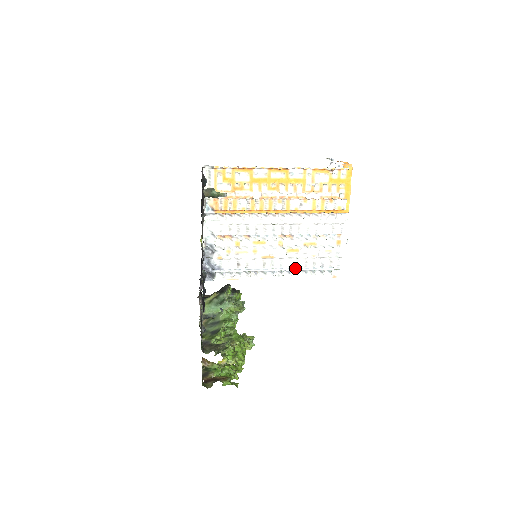
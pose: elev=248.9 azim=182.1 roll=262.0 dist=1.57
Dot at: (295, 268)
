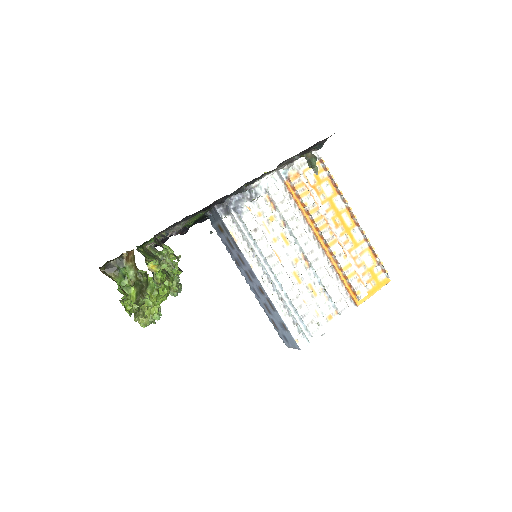
Dot at: (283, 292)
